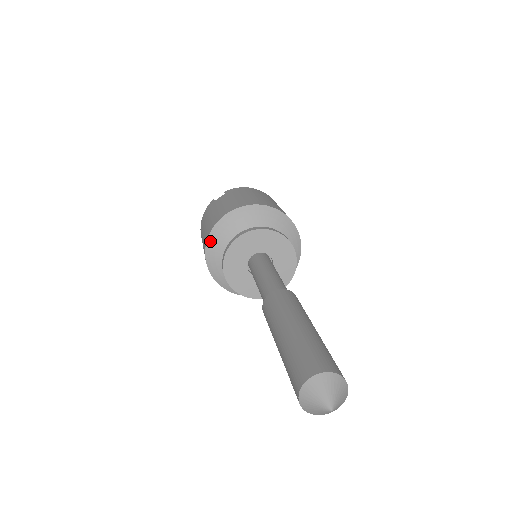
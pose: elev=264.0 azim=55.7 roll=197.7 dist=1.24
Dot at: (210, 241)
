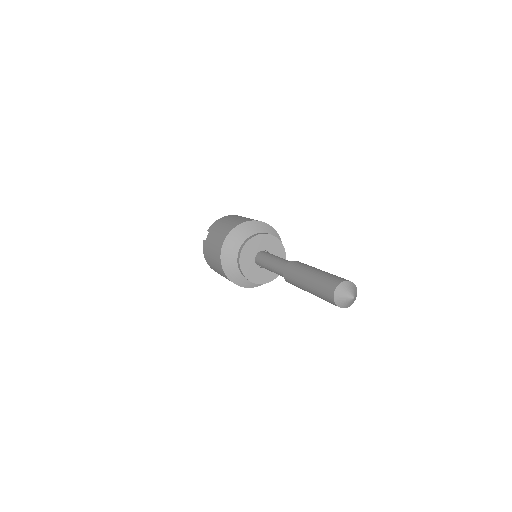
Dot at: (224, 265)
